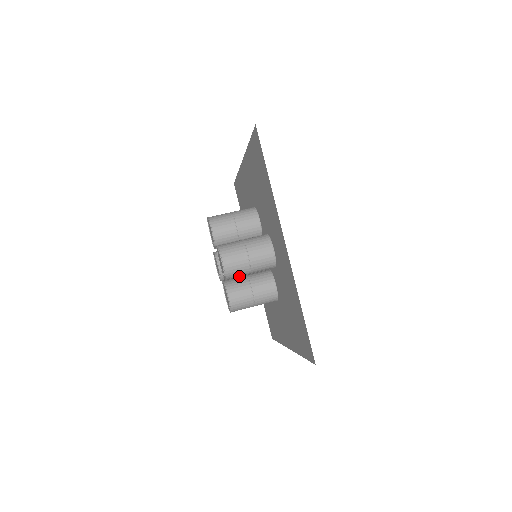
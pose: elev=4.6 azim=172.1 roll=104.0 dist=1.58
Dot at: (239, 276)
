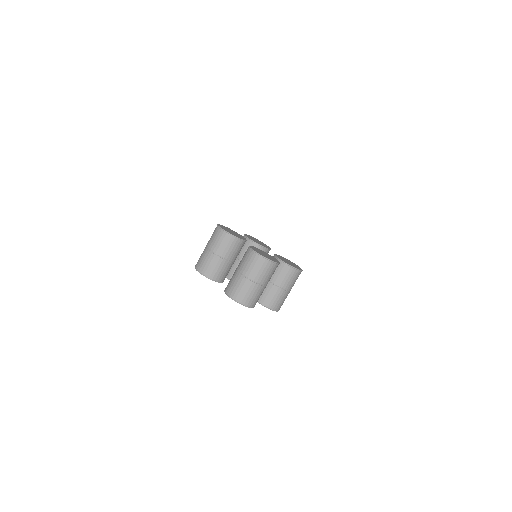
Dot at: occluded
